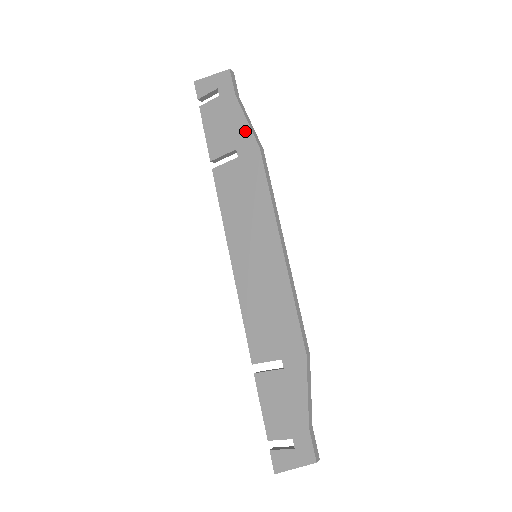
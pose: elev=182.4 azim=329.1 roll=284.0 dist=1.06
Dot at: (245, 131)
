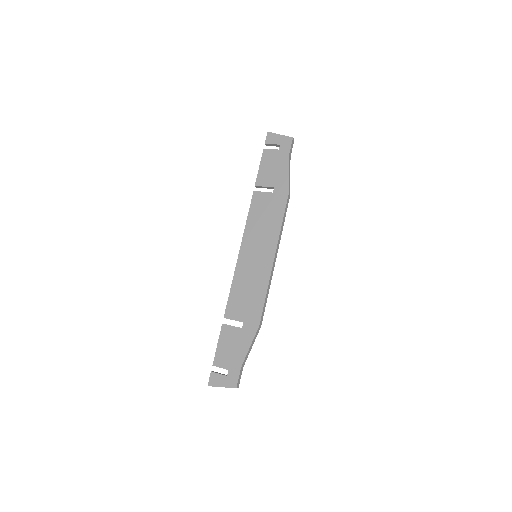
Dot at: (285, 180)
